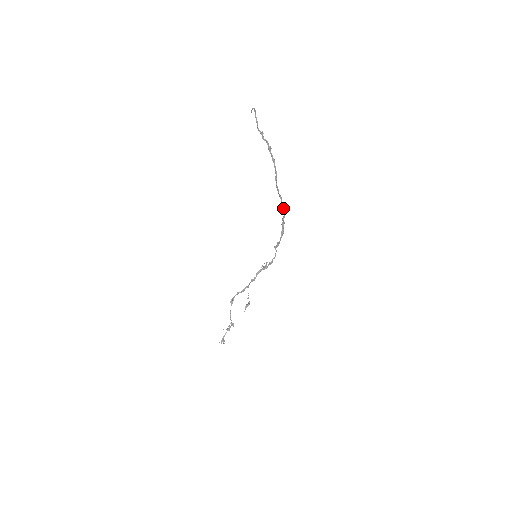
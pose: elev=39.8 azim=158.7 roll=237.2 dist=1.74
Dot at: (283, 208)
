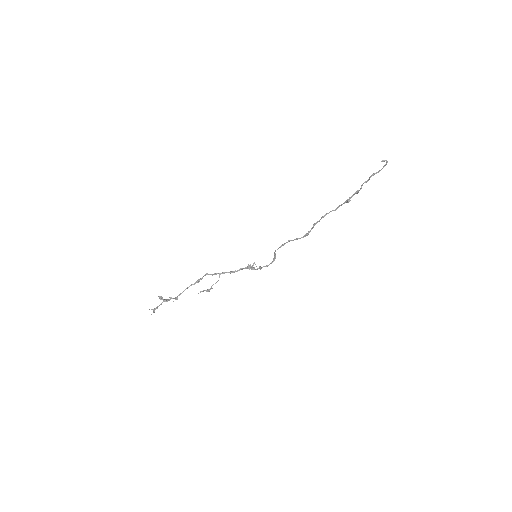
Dot at: (308, 233)
